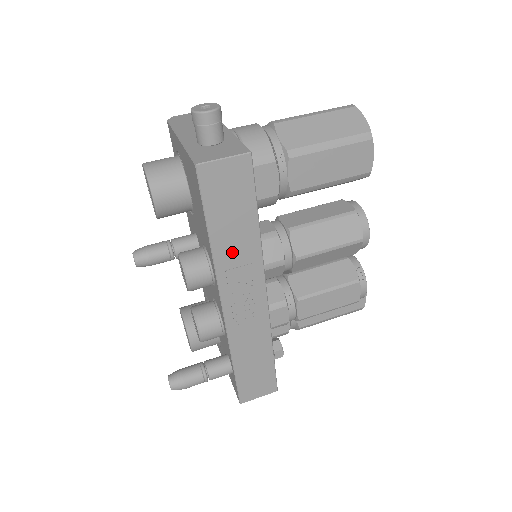
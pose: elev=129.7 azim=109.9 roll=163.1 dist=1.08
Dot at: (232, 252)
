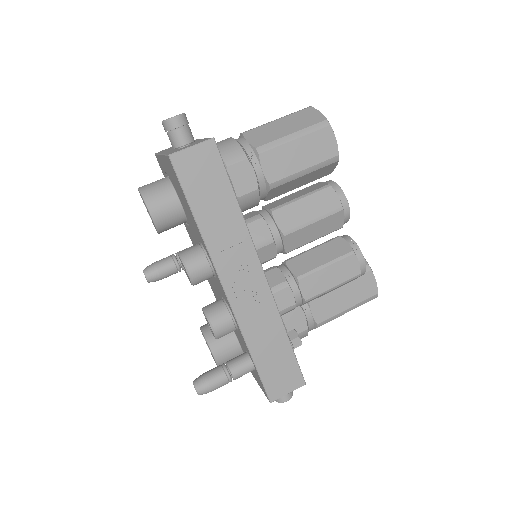
Dot at: (220, 233)
